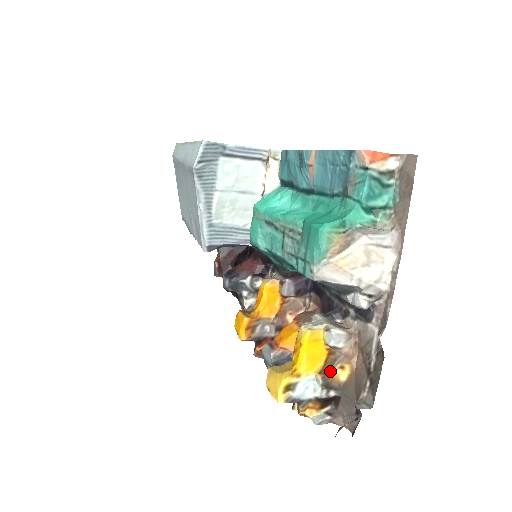
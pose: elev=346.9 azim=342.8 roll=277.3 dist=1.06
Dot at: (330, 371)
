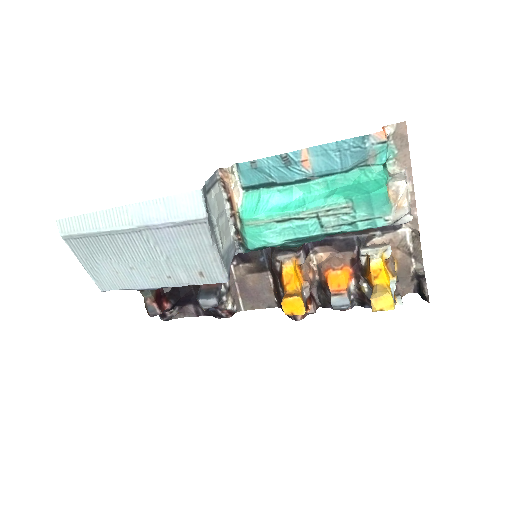
Dot at: (395, 271)
